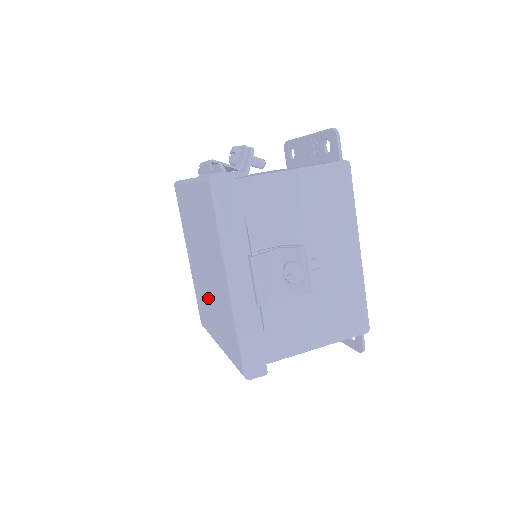
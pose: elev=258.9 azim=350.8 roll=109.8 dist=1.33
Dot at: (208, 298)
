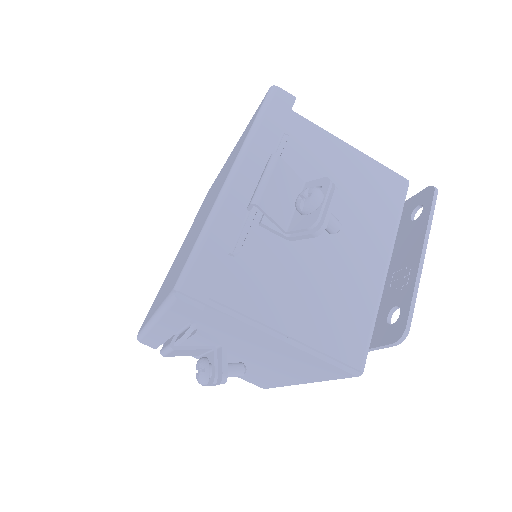
Dot at: occluded
